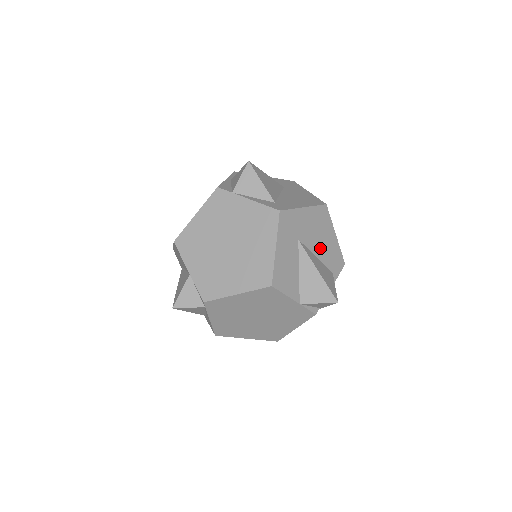
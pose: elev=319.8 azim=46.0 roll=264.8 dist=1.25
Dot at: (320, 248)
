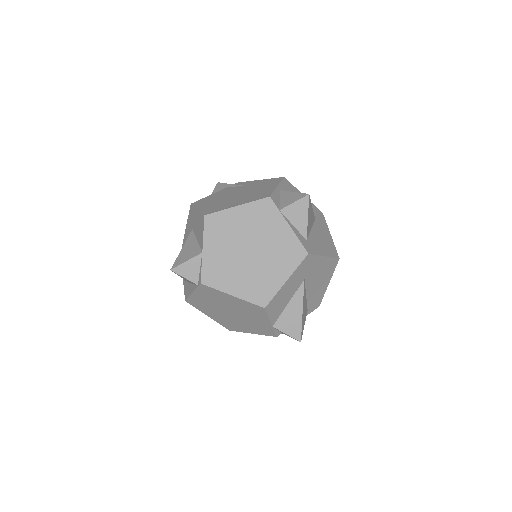
Dot at: (313, 290)
